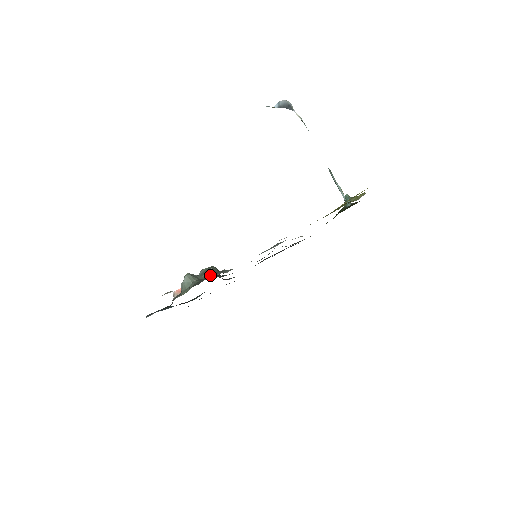
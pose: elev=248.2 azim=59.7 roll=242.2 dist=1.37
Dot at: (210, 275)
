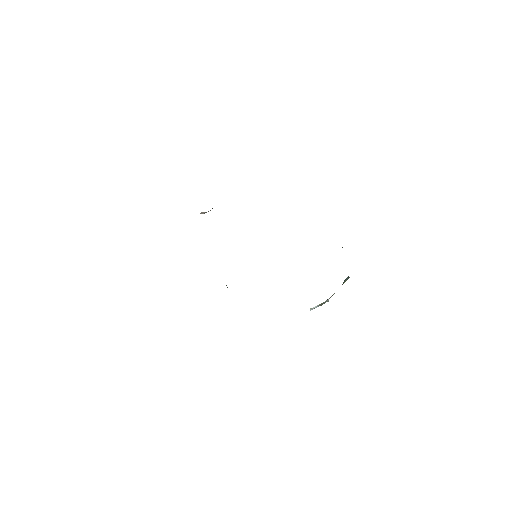
Dot at: occluded
